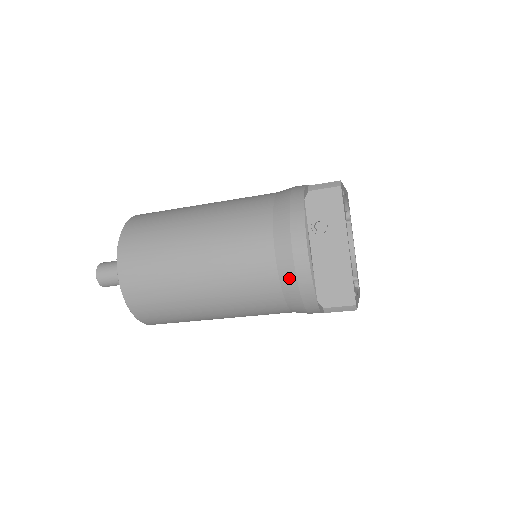
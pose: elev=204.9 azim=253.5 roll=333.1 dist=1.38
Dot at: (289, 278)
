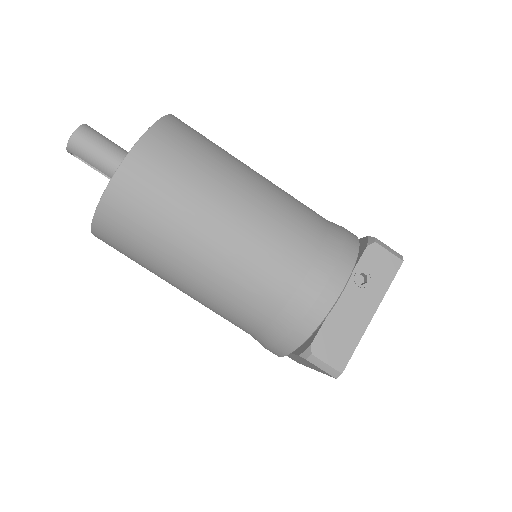
Dot at: (303, 302)
